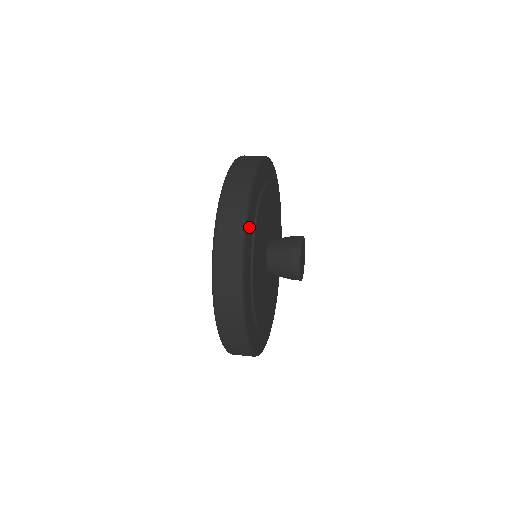
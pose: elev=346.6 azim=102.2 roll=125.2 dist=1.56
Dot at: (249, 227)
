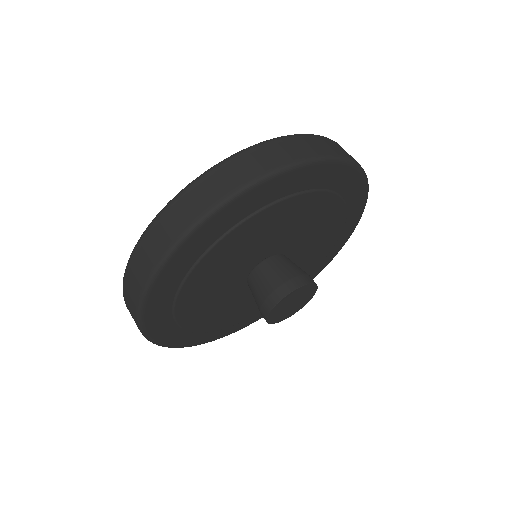
Dot at: (257, 195)
